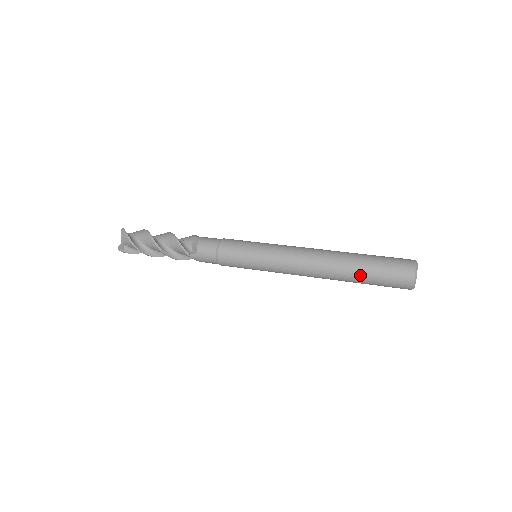
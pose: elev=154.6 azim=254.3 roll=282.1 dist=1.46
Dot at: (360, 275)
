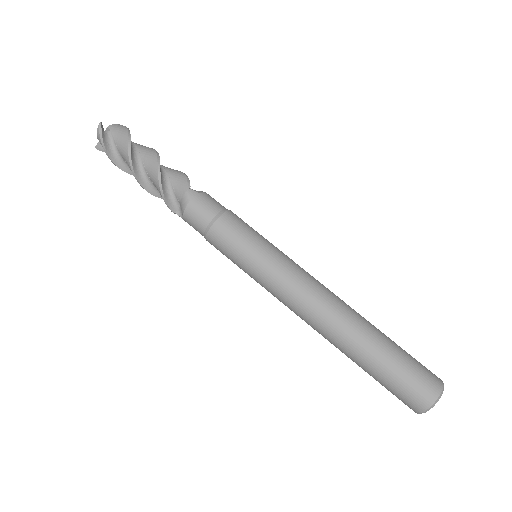
Dot at: occluded
